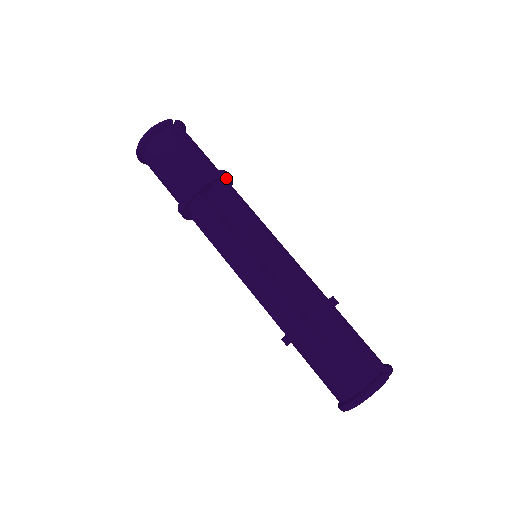
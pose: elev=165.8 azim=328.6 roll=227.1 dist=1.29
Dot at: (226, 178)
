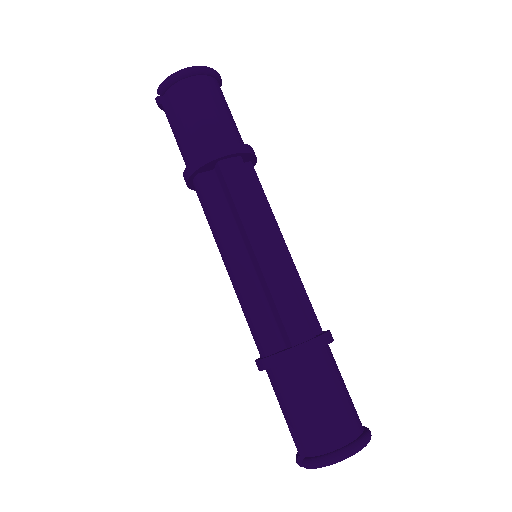
Dot at: occluded
